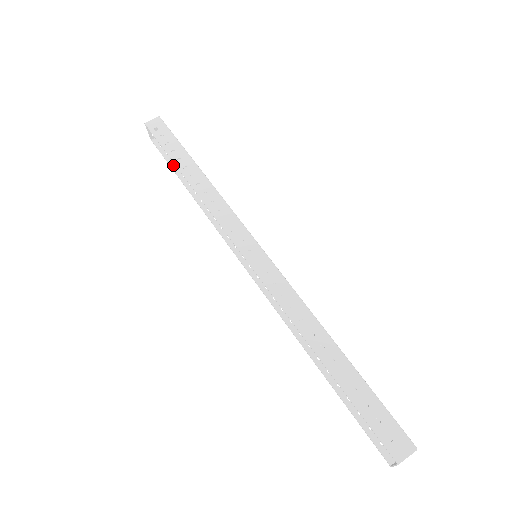
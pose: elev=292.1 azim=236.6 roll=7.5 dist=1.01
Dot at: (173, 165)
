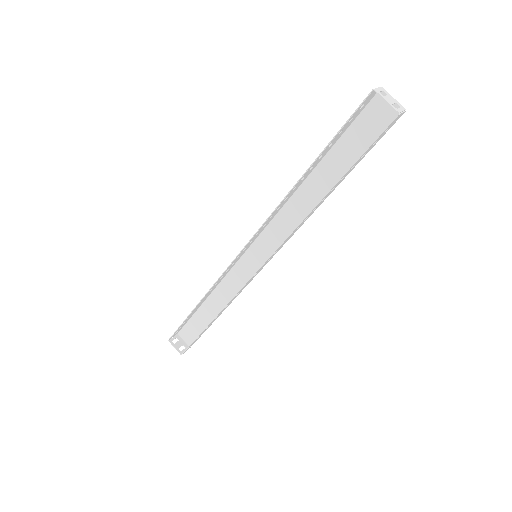
Dot at: occluded
